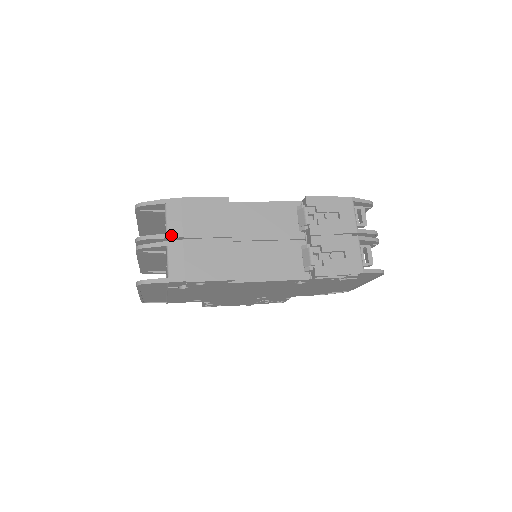
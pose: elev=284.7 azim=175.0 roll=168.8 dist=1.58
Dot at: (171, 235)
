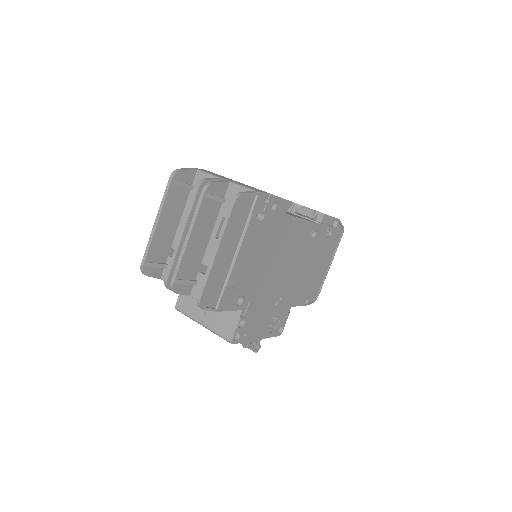
Dot at: (225, 178)
